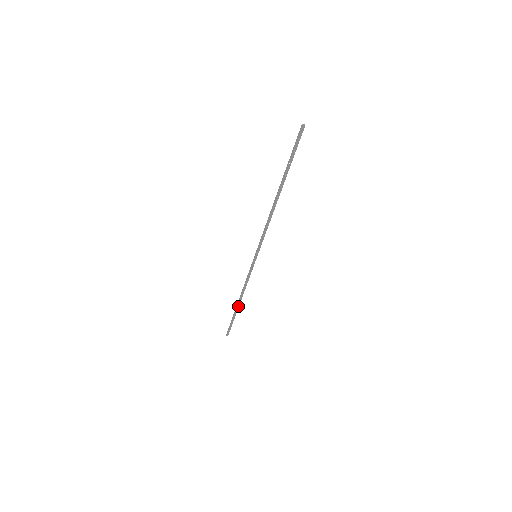
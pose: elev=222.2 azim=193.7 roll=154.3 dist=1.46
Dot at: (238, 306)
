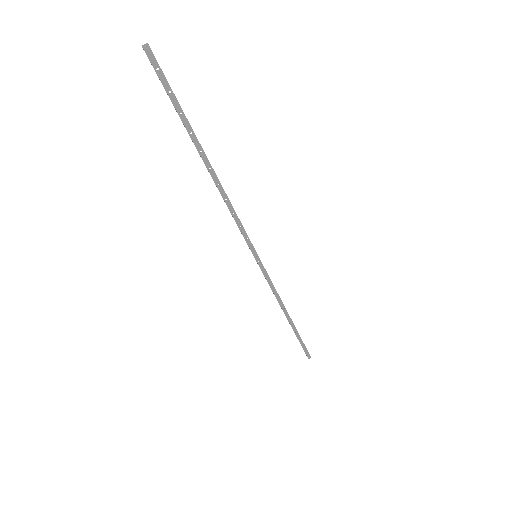
Dot at: (291, 322)
